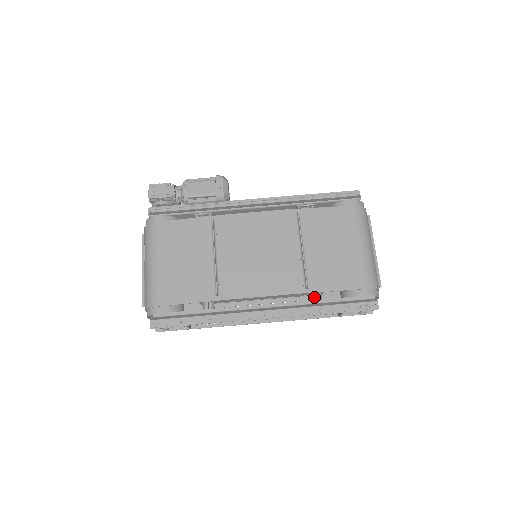
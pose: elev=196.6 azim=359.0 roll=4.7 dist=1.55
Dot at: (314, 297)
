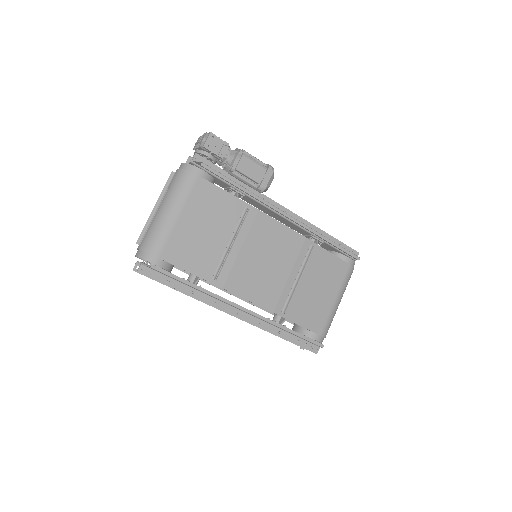
Dot at: (279, 318)
